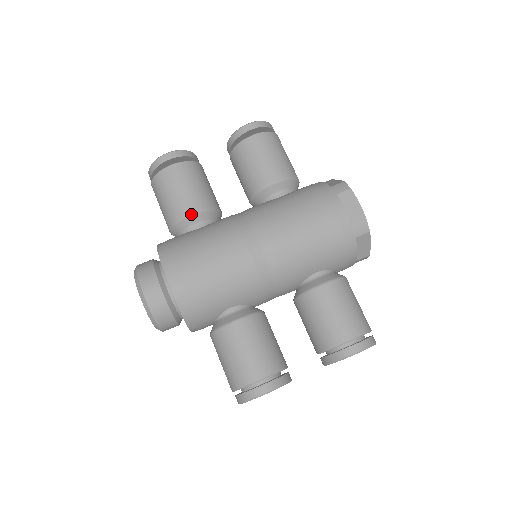
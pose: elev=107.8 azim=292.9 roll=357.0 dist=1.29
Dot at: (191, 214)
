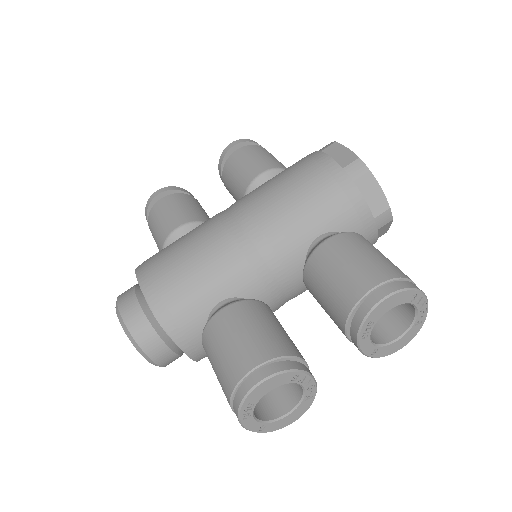
Dot at: (175, 229)
